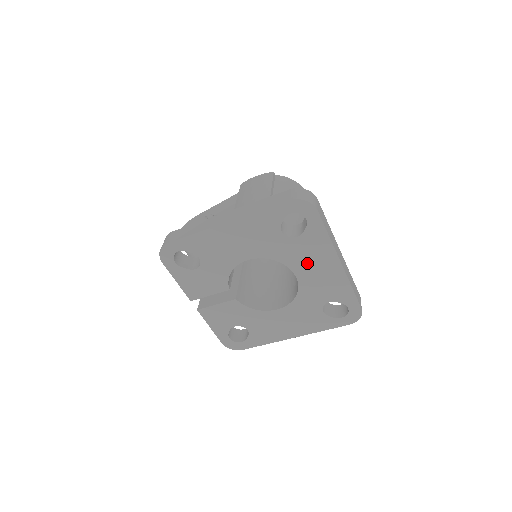
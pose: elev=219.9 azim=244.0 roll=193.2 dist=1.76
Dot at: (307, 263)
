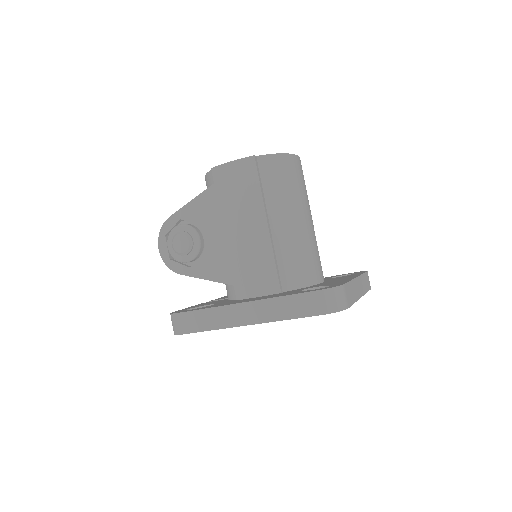
Dot at: occluded
